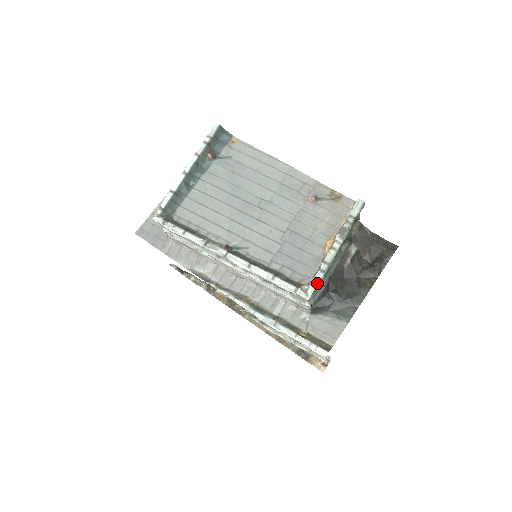
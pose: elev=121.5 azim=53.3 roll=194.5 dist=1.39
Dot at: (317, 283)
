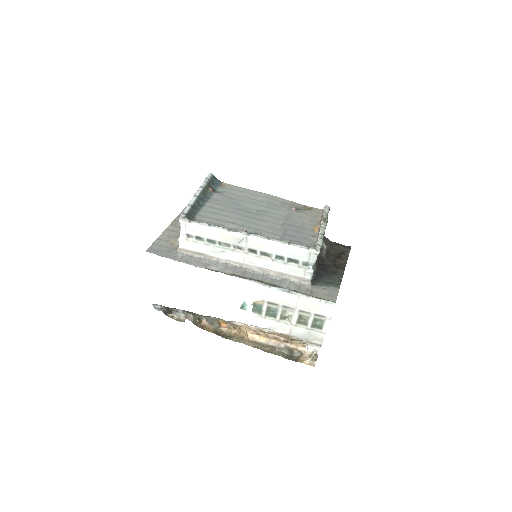
Dot at: (321, 244)
